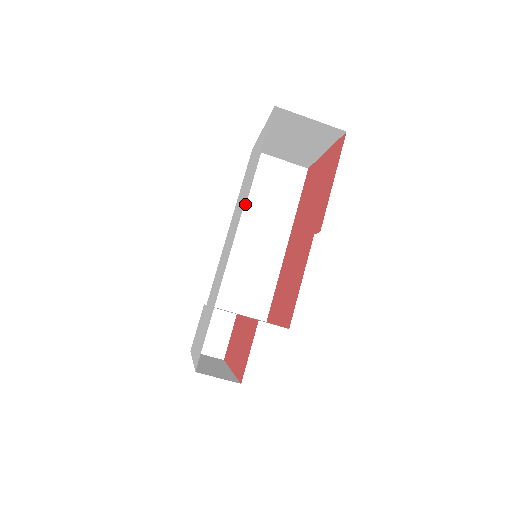
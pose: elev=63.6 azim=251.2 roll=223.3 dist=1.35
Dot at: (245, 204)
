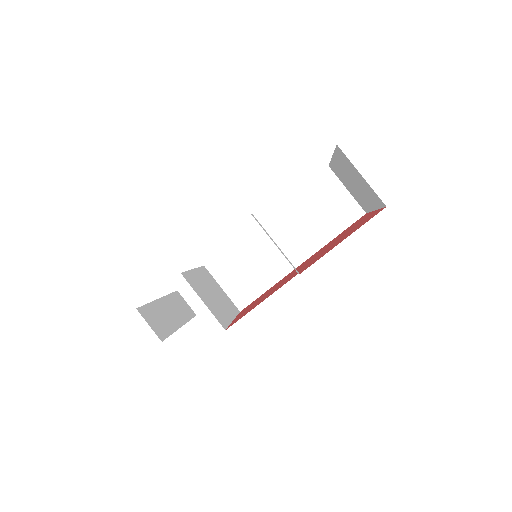
Dot at: occluded
